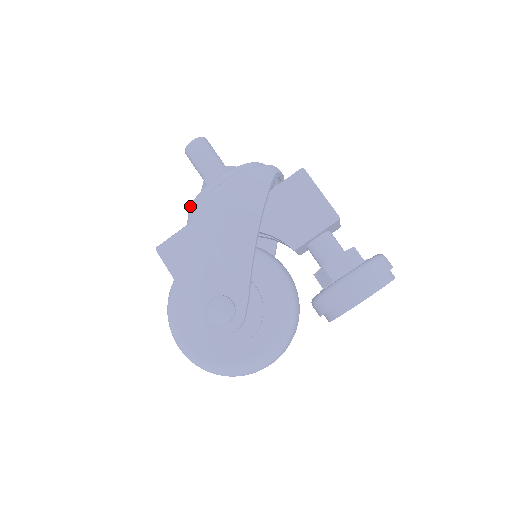
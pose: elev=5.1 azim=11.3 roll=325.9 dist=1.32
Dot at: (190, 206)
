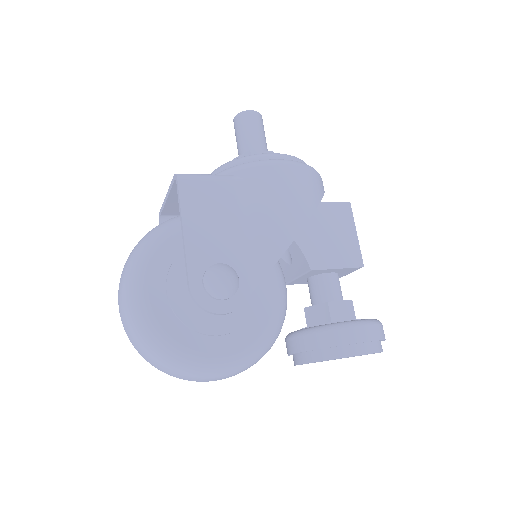
Dot at: (231, 161)
